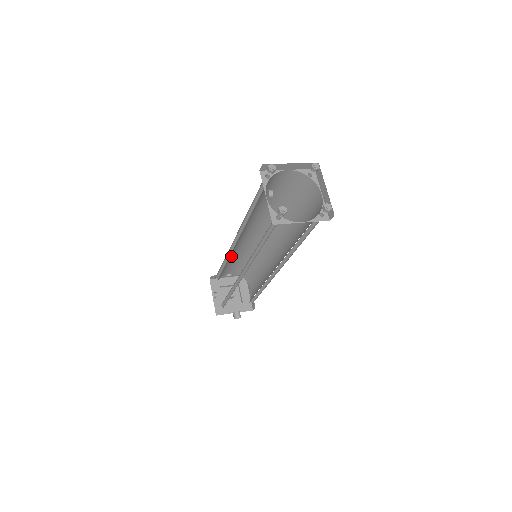
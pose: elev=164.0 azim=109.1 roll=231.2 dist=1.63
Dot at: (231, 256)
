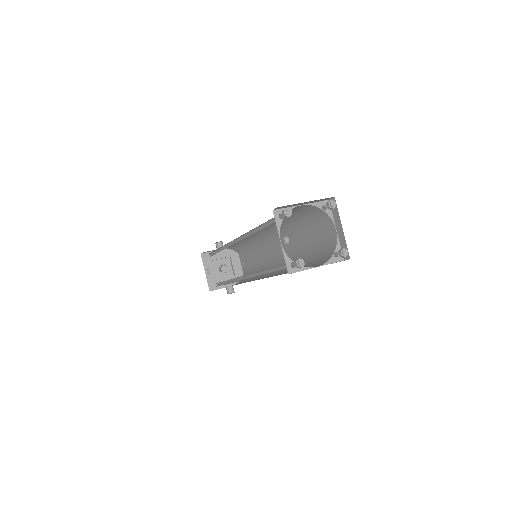
Dot at: occluded
